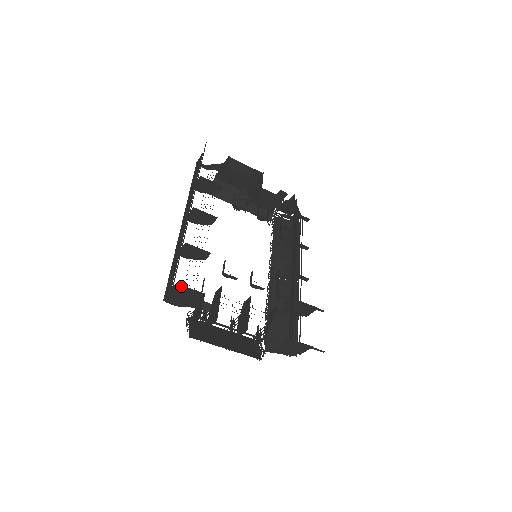
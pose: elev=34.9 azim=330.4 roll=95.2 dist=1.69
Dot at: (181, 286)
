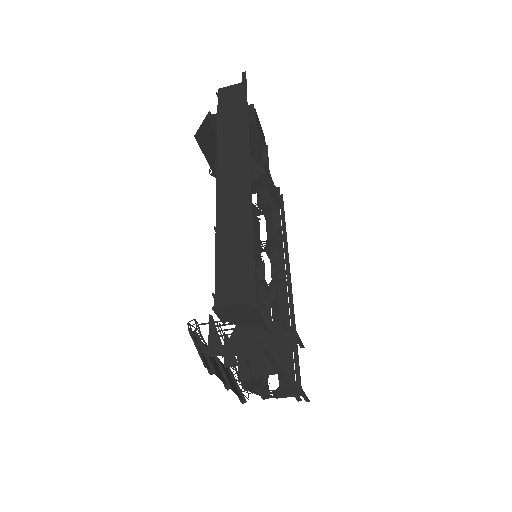
Dot at: occluded
